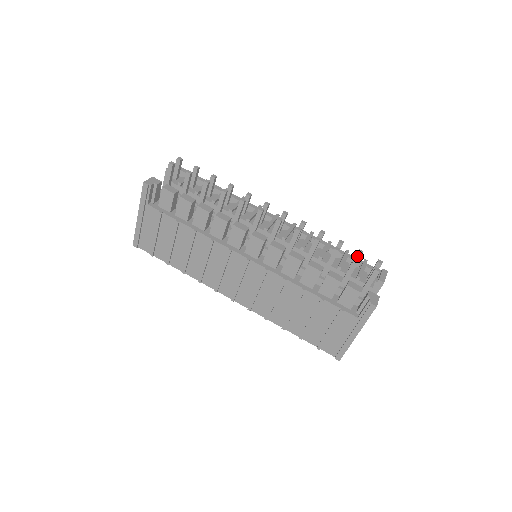
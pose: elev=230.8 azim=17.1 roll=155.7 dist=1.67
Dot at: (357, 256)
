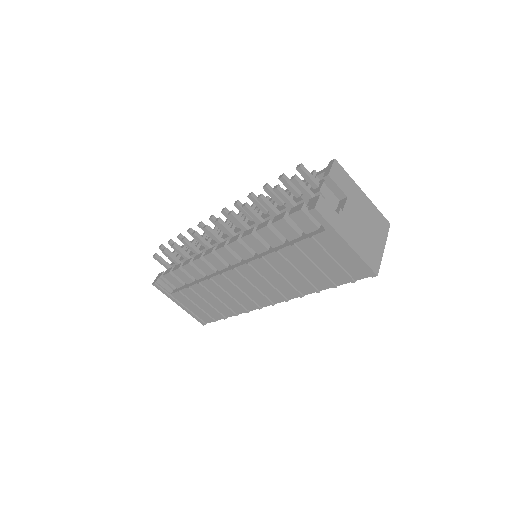
Dot at: (283, 182)
